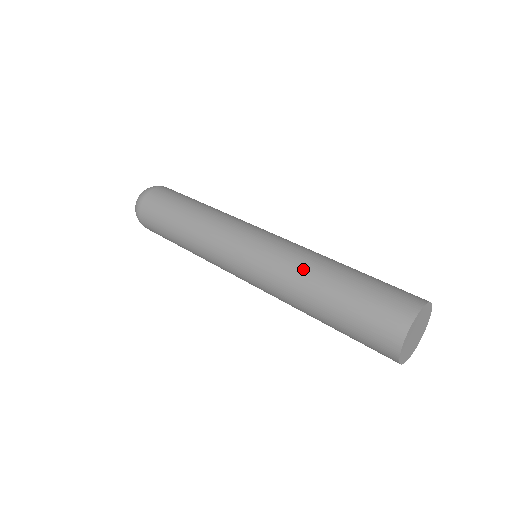
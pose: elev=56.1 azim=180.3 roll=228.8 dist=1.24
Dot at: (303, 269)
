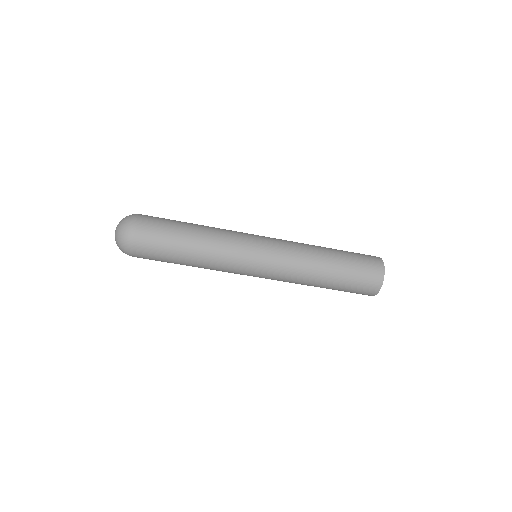
Dot at: (311, 247)
